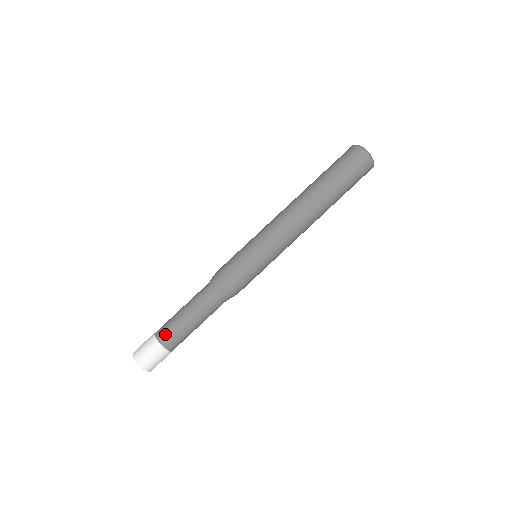
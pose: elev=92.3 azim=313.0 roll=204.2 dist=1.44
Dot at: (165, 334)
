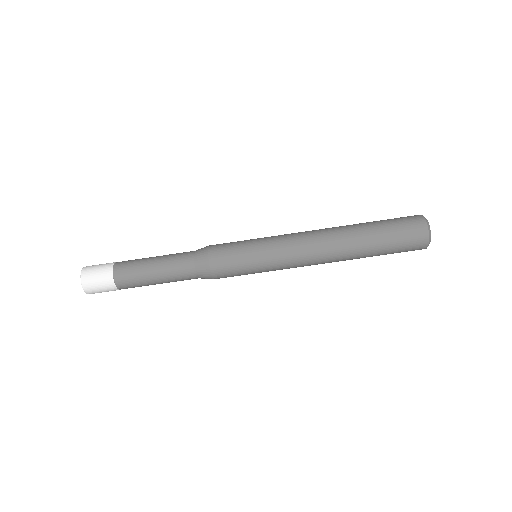
Dot at: (124, 279)
